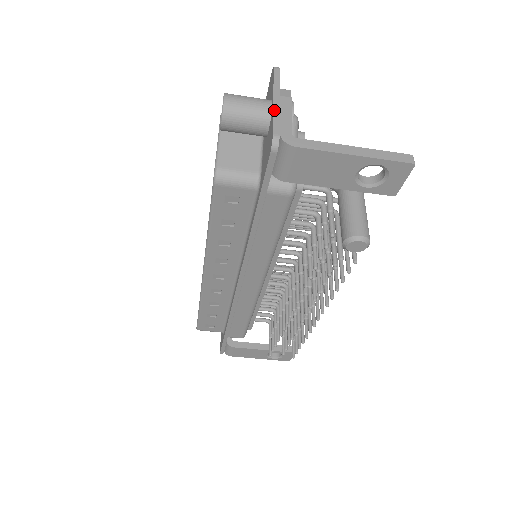
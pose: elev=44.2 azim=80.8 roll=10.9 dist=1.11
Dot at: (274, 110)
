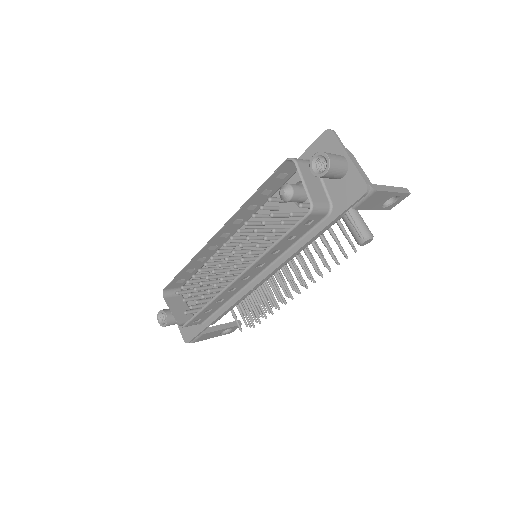
Dot at: (355, 165)
